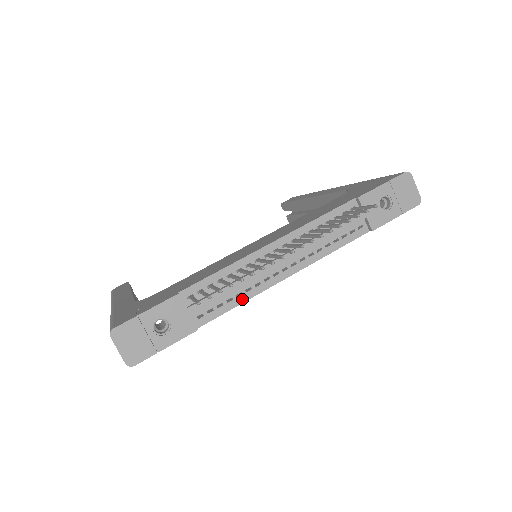
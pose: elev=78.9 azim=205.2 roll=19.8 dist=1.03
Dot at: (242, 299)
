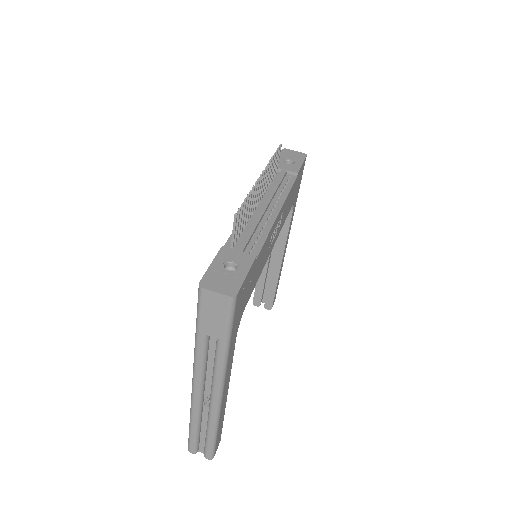
Dot at: (265, 233)
